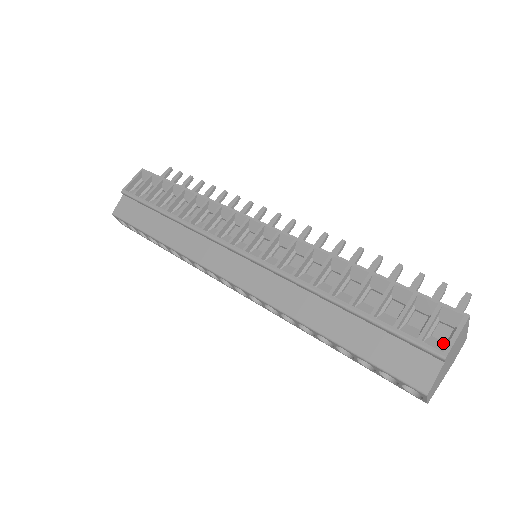
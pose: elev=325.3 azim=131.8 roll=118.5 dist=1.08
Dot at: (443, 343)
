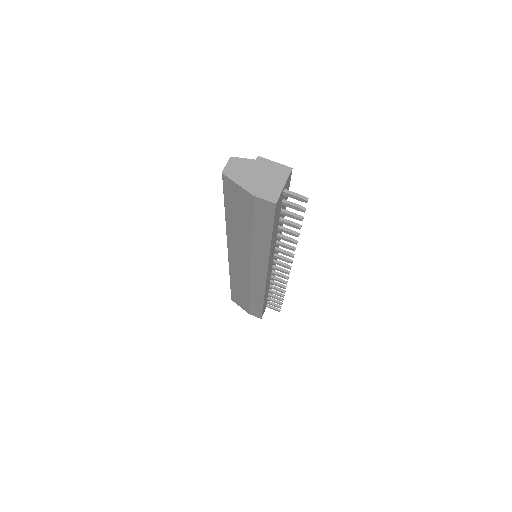
Dot at: occluded
